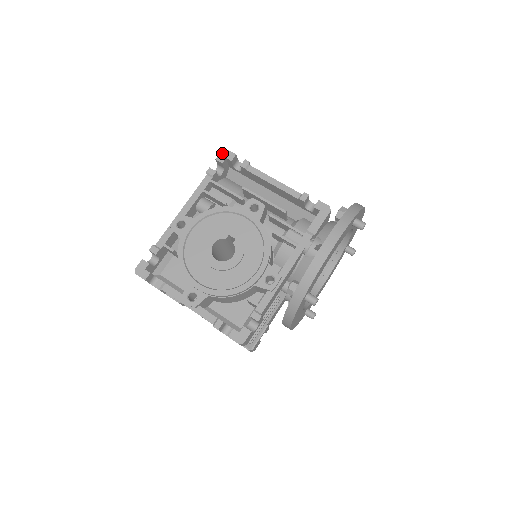
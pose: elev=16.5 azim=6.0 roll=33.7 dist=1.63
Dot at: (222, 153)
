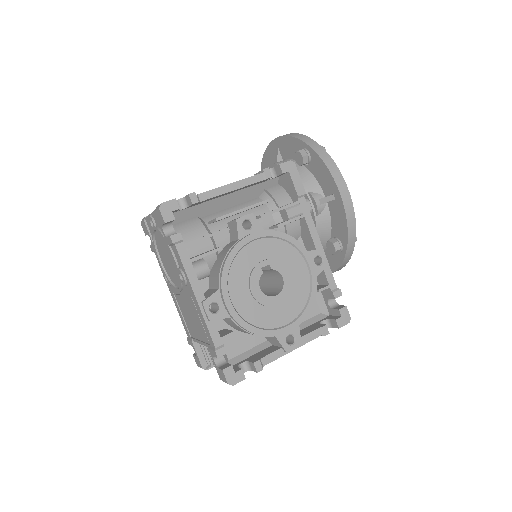
Dot at: (163, 211)
